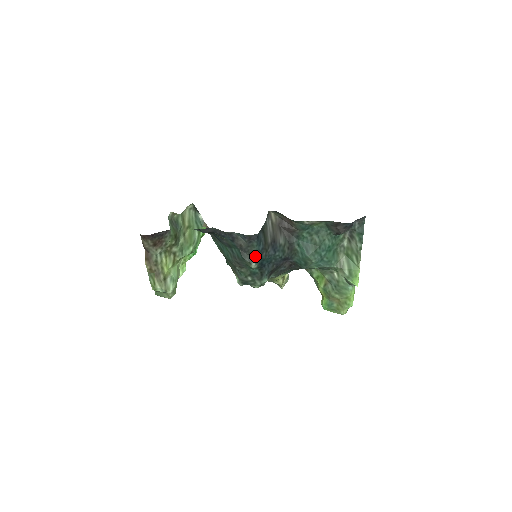
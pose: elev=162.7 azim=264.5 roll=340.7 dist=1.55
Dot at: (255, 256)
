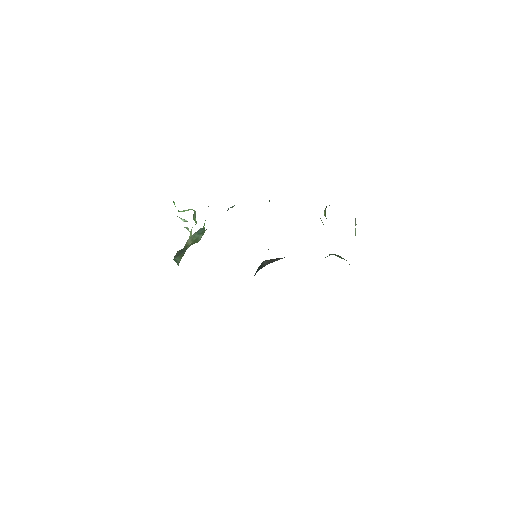
Dot at: occluded
